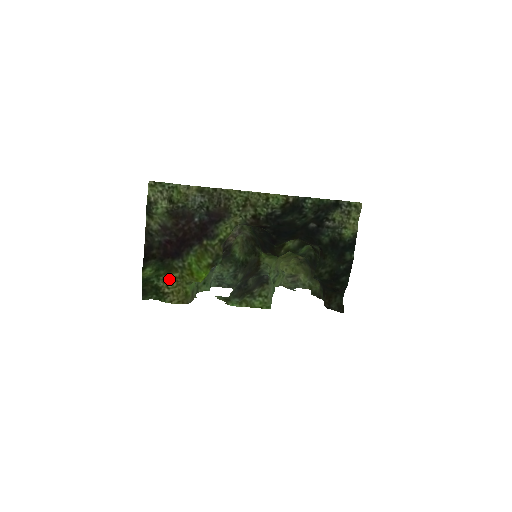
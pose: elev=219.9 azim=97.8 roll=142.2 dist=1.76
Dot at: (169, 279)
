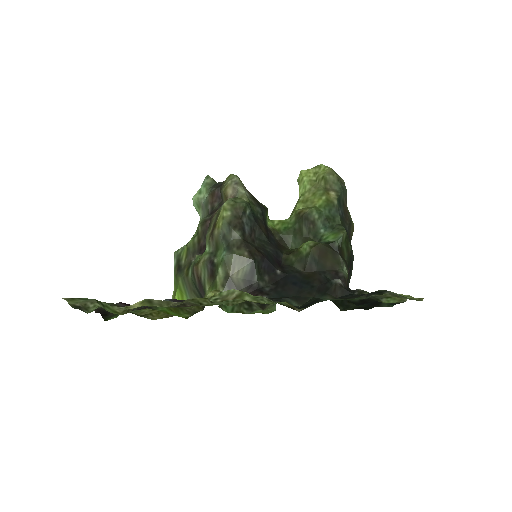
Dot at: (142, 309)
